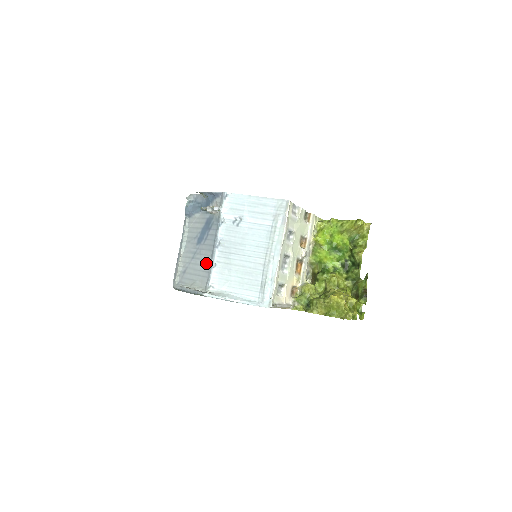
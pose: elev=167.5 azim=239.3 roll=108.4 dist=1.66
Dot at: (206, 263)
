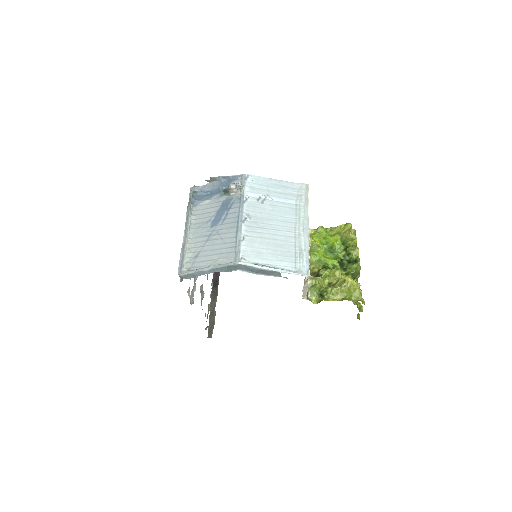
Dot at: (229, 240)
